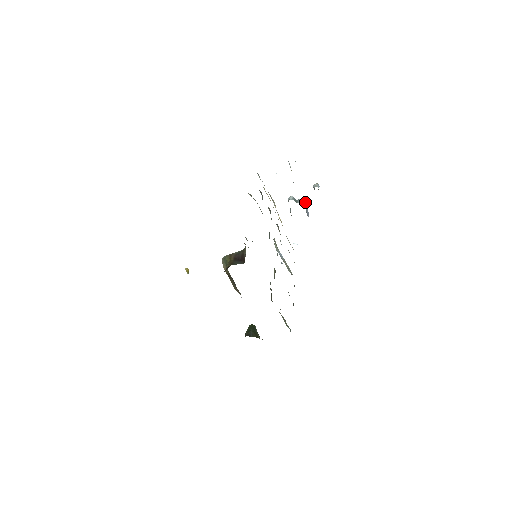
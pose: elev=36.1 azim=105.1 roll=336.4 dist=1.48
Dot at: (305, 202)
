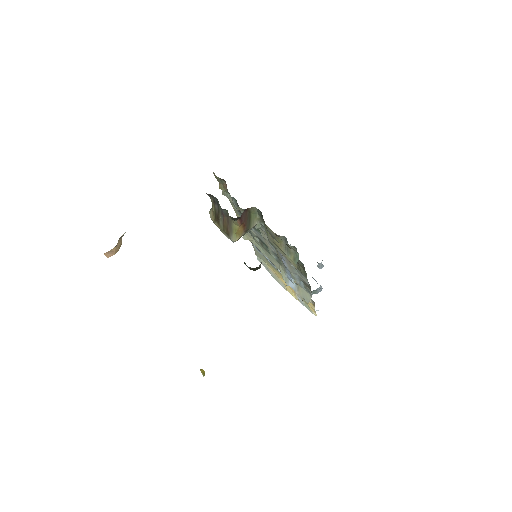
Dot at: (314, 279)
